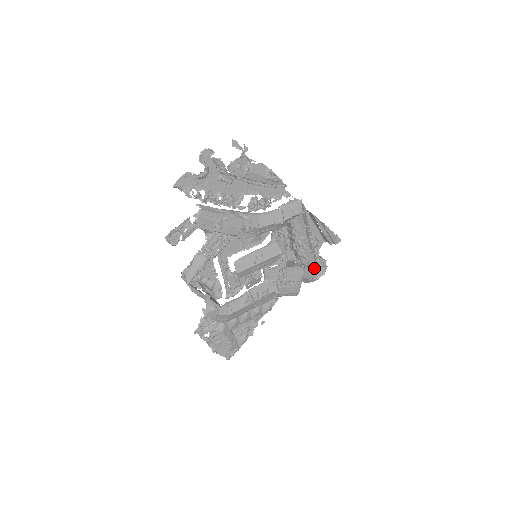
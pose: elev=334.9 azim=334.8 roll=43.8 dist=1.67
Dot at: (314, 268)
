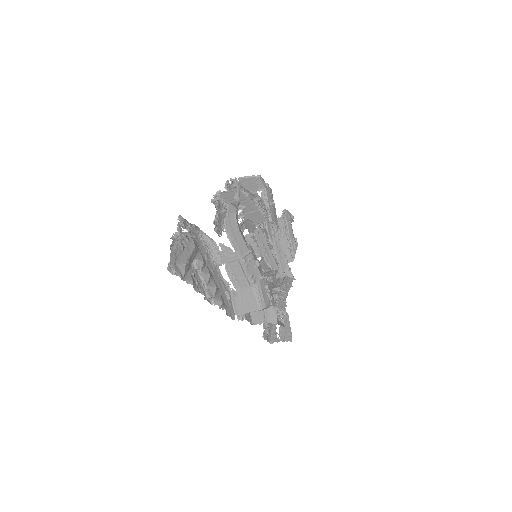
Dot at: (277, 319)
